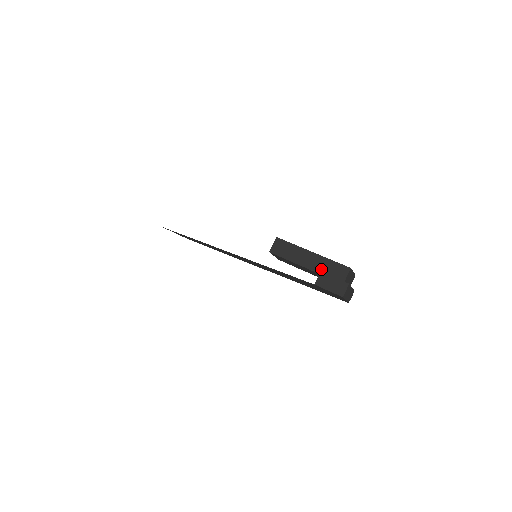
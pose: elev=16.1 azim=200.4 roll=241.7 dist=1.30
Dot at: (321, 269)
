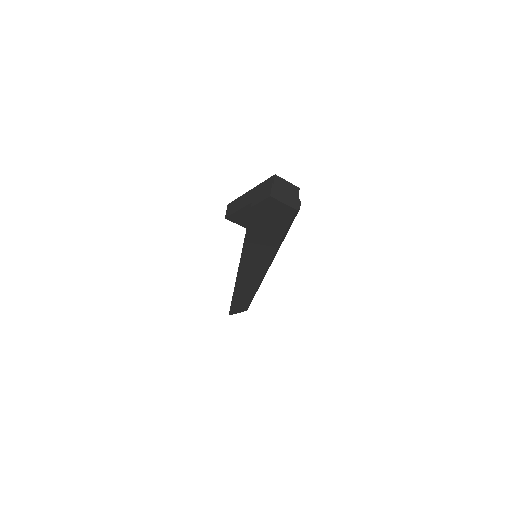
Dot at: occluded
